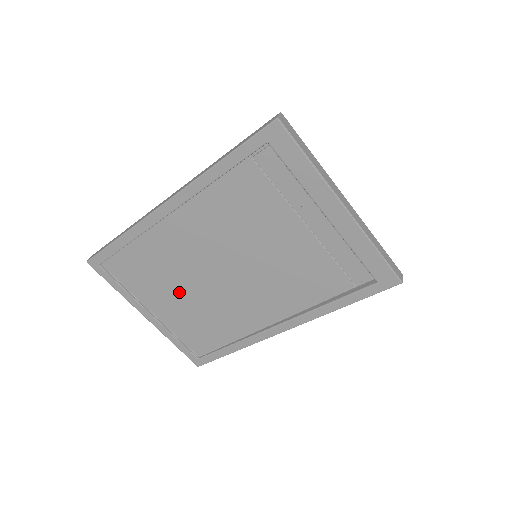
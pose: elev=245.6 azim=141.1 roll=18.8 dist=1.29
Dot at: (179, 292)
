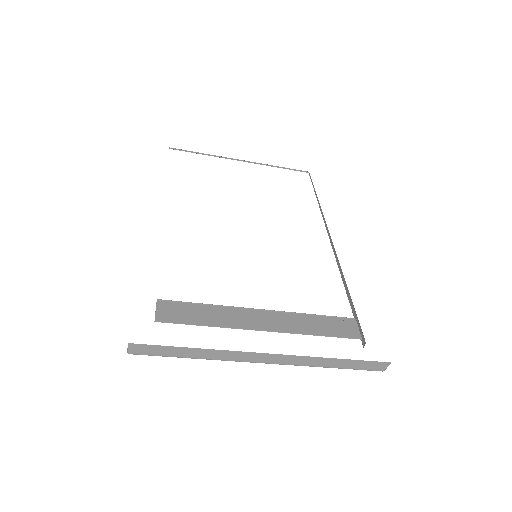
Dot at: occluded
